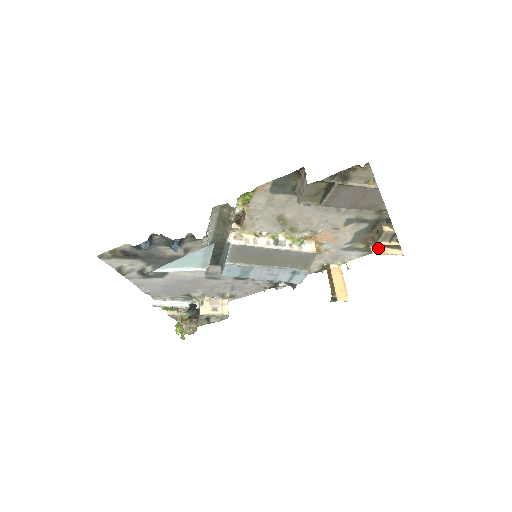
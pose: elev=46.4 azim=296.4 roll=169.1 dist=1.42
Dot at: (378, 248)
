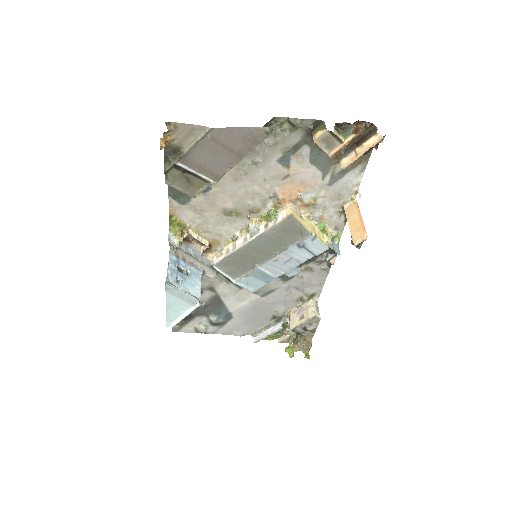
Dot at: (350, 155)
